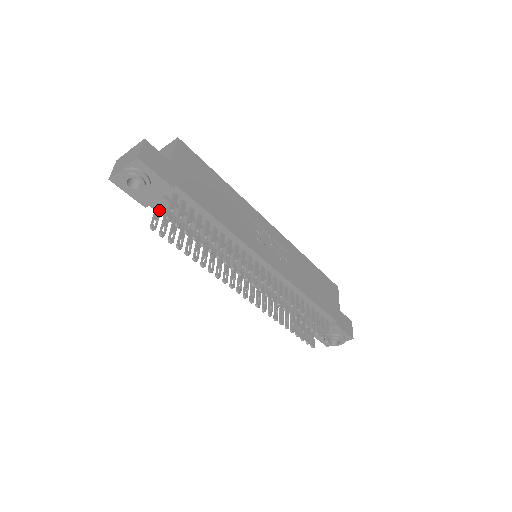
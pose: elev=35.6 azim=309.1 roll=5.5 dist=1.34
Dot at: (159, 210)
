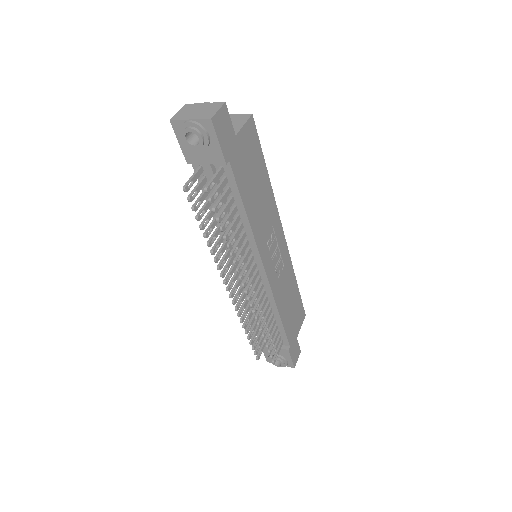
Dot at: (199, 173)
